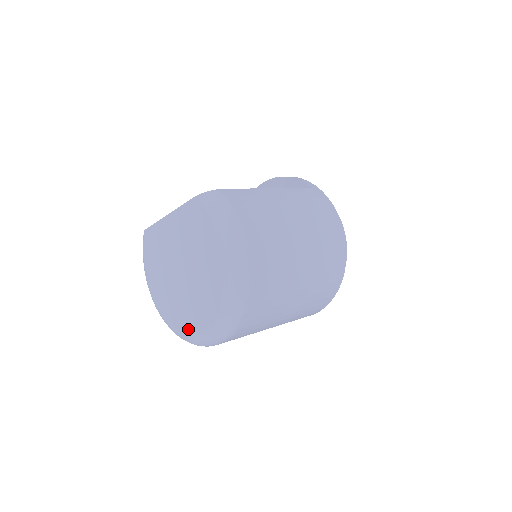
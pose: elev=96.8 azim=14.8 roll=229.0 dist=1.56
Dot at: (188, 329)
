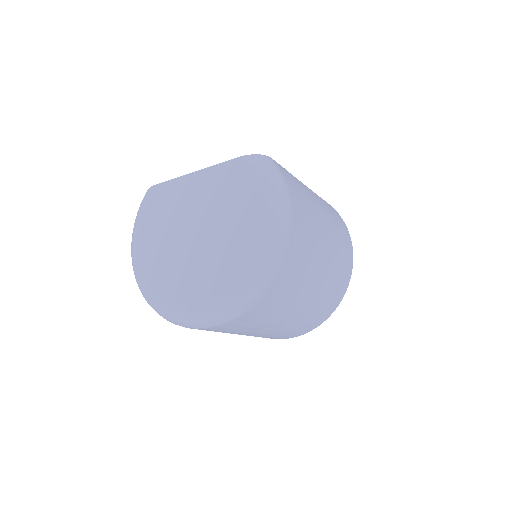
Dot at: (181, 301)
